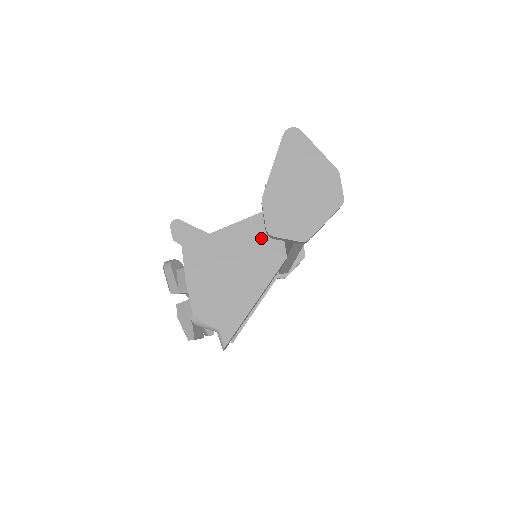
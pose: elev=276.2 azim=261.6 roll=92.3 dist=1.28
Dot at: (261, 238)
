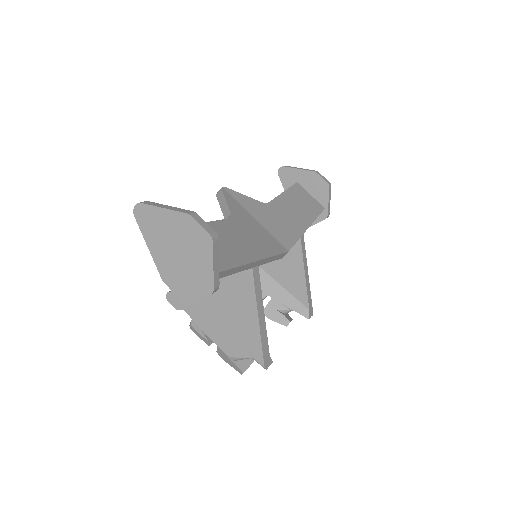
Dot at: occluded
